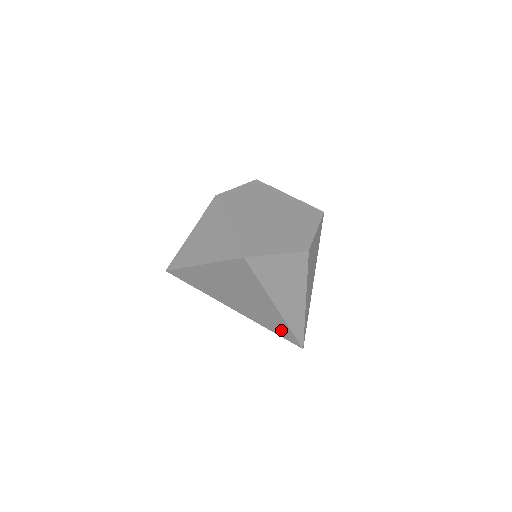
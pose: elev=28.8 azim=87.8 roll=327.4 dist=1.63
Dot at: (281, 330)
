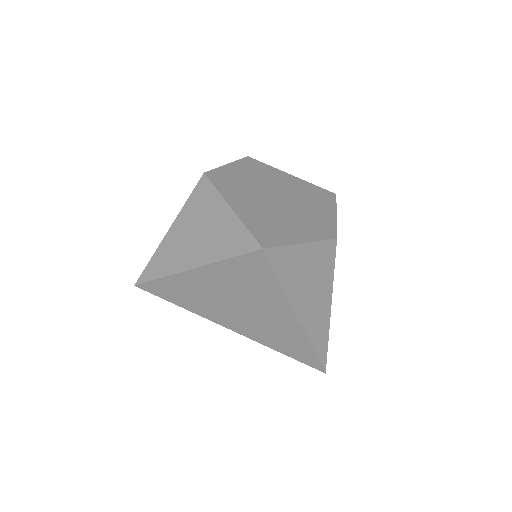
Dot at: (298, 351)
